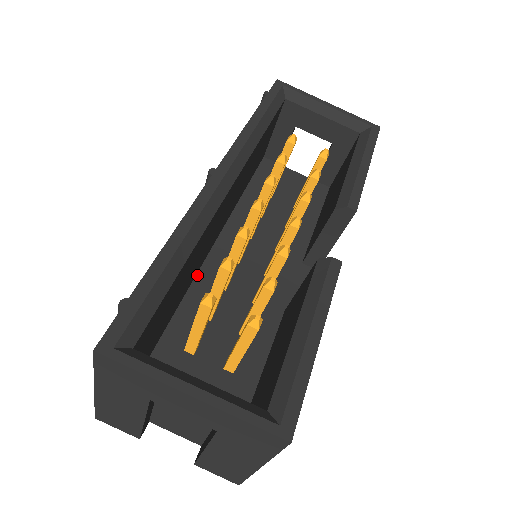
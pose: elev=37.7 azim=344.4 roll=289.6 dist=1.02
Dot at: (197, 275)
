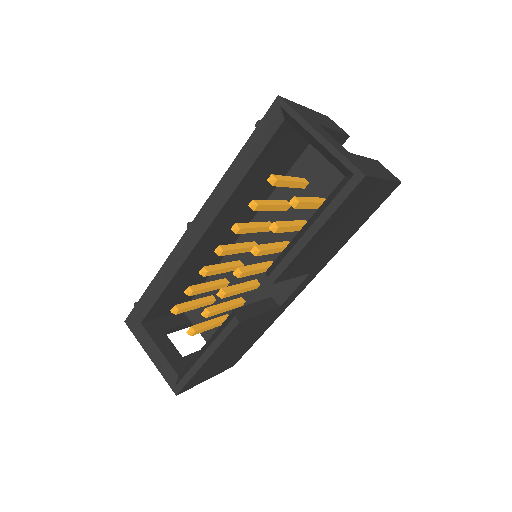
Dot at: occluded
